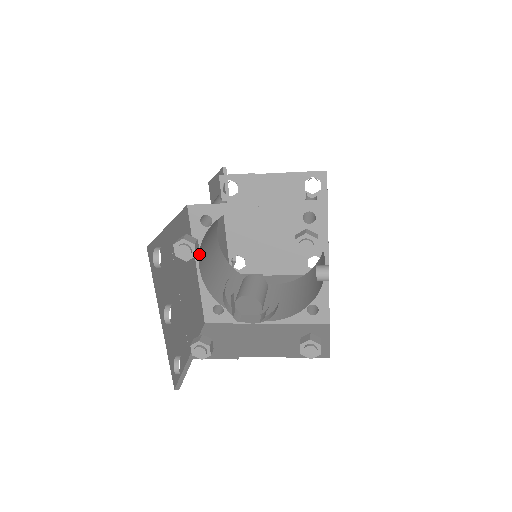
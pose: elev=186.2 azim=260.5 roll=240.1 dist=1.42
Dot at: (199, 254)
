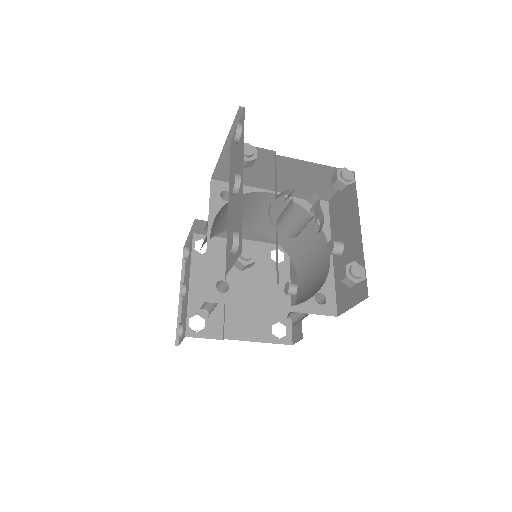
Dot at: (211, 226)
